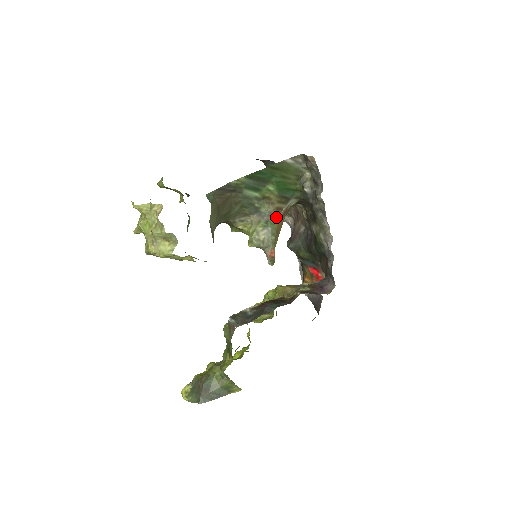
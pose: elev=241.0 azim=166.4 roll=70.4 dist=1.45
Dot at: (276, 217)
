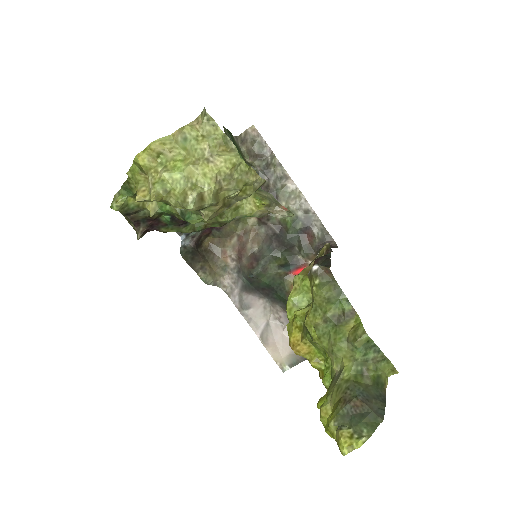
Dot at: occluded
